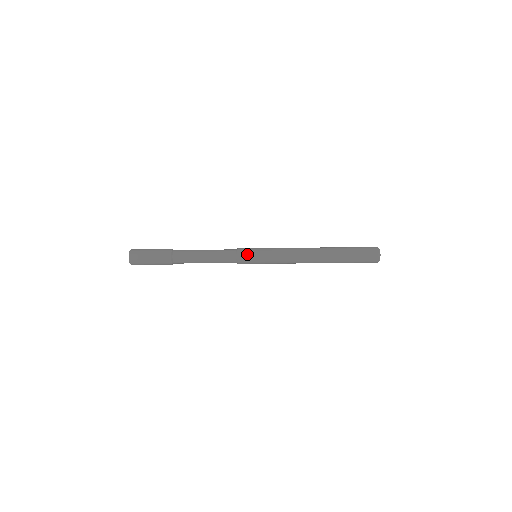
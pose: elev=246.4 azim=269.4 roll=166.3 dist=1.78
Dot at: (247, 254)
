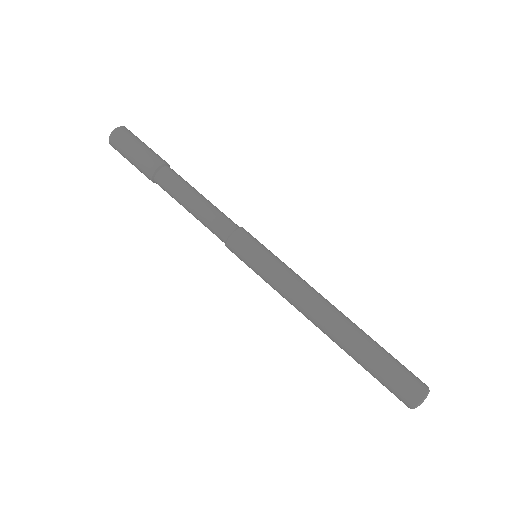
Dot at: (249, 239)
